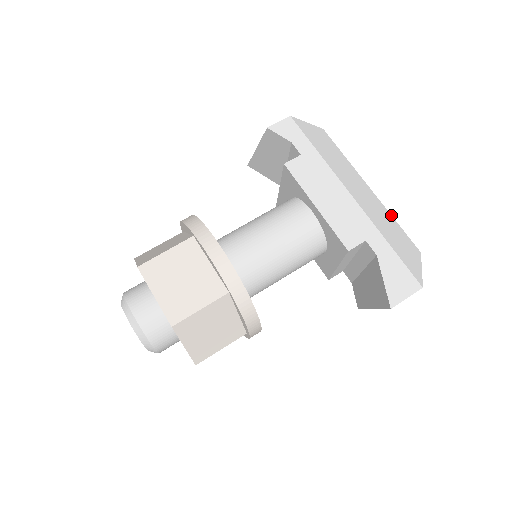
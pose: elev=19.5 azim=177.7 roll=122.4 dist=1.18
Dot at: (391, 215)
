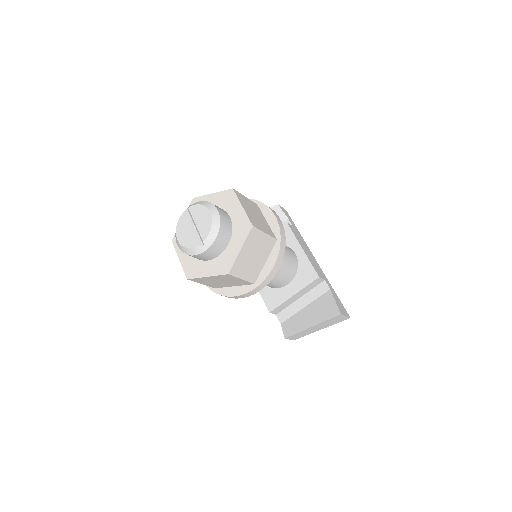
Dot at: occluded
